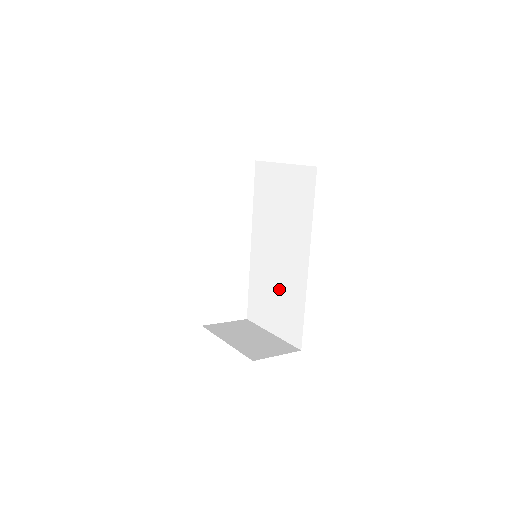
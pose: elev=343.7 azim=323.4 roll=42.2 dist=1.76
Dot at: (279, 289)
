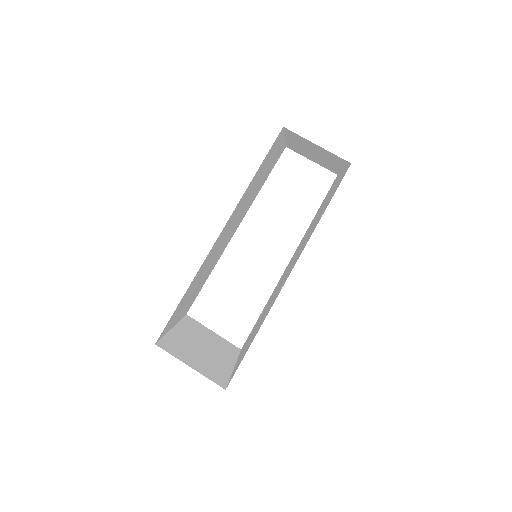
Dot at: occluded
